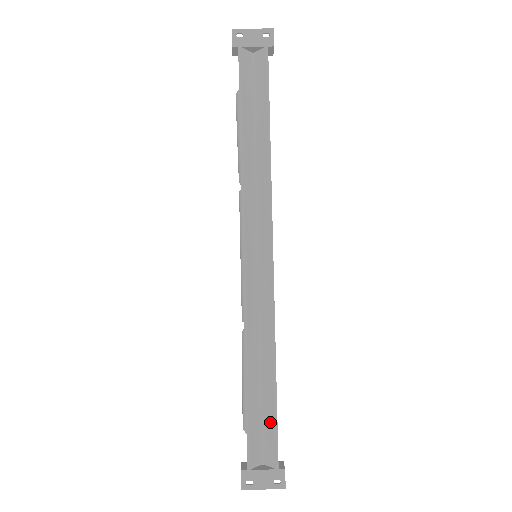
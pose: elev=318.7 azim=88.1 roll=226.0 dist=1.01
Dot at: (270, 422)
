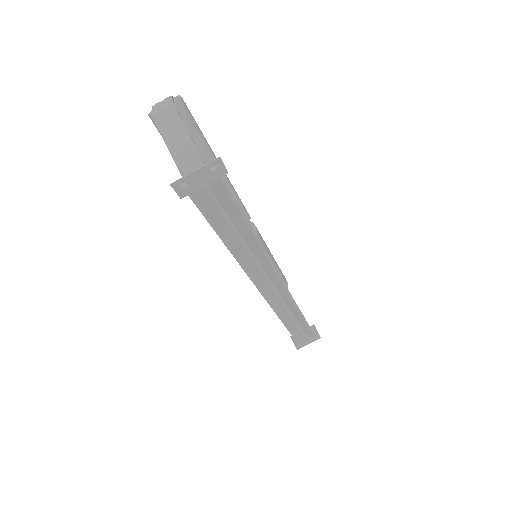
Dot at: (305, 327)
